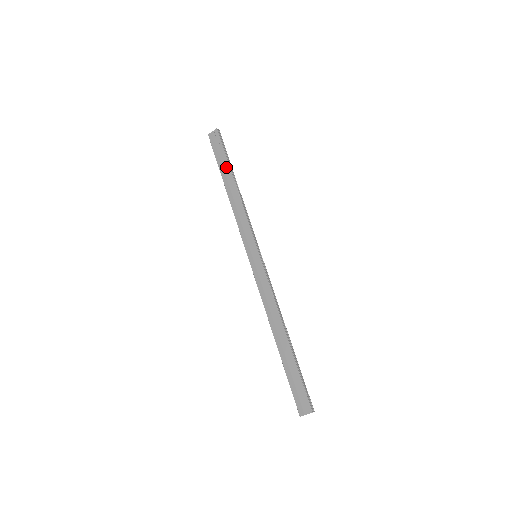
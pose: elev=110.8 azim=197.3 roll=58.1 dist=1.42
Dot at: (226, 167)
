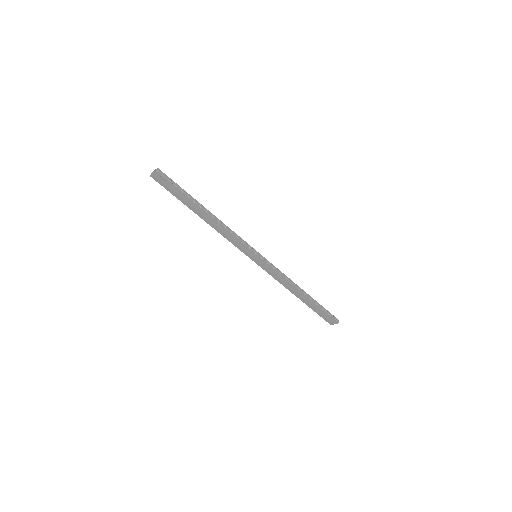
Dot at: (189, 202)
